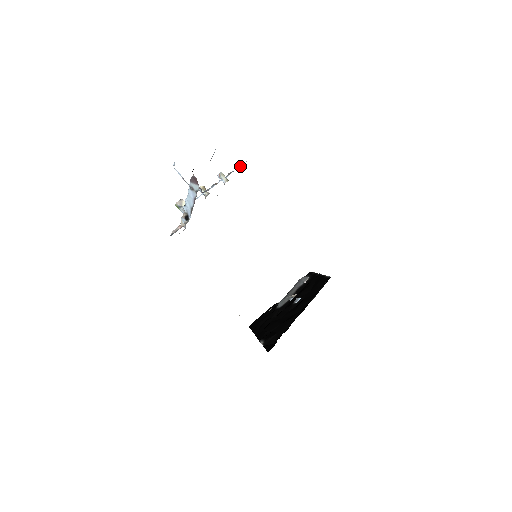
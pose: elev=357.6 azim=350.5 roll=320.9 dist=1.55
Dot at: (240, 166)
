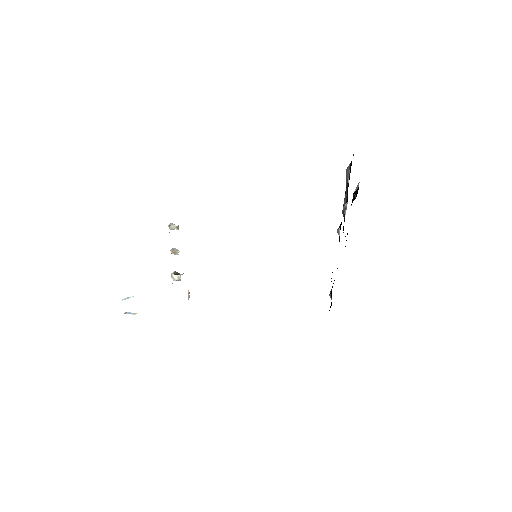
Dot at: occluded
